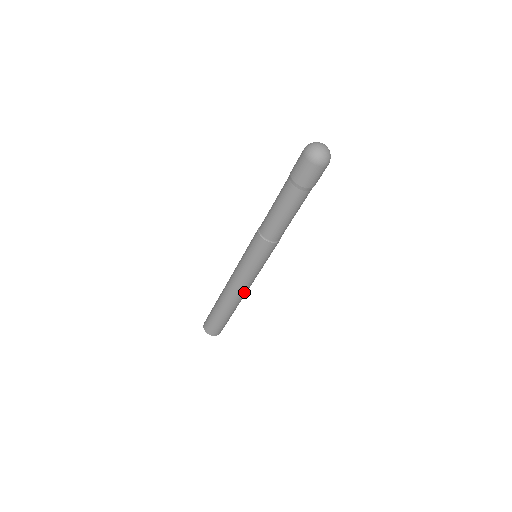
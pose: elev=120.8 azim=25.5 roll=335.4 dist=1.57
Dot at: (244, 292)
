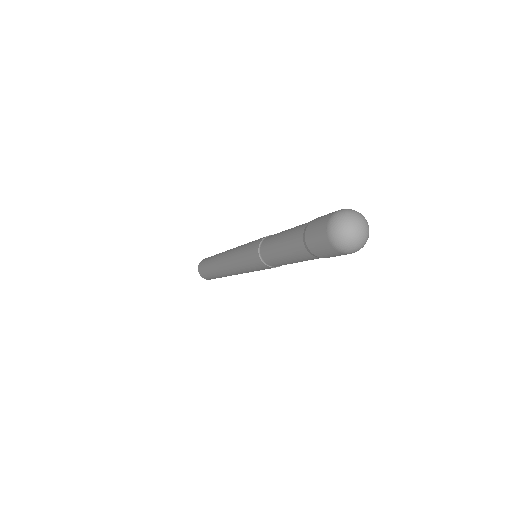
Dot at: occluded
